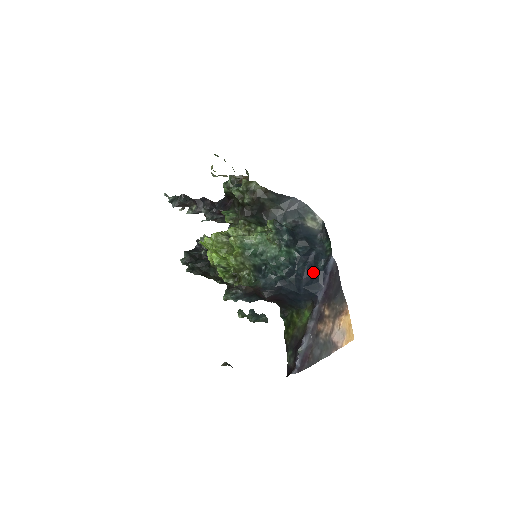
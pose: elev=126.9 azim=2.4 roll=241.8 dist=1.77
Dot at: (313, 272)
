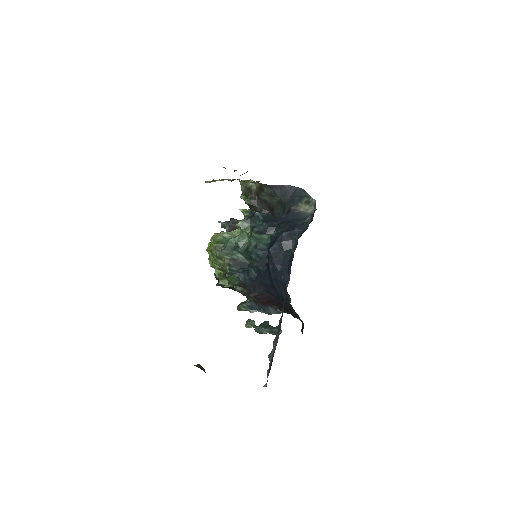
Dot at: (281, 256)
